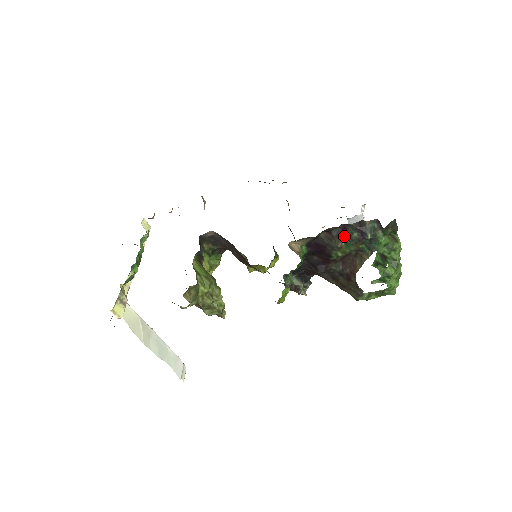
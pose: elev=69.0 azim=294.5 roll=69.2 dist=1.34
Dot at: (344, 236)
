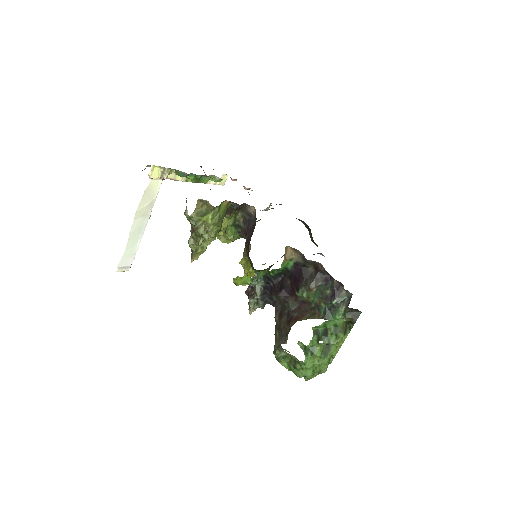
Dot at: (321, 285)
